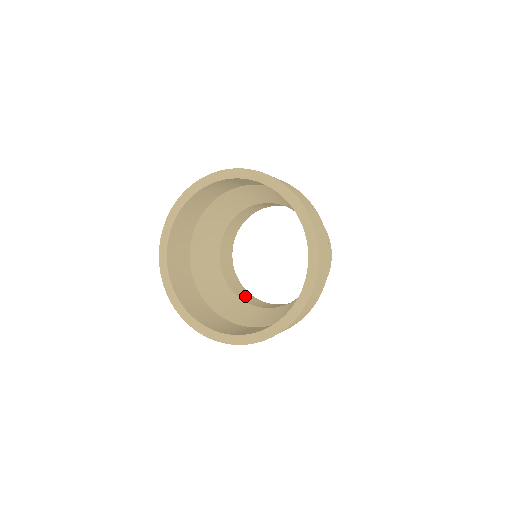
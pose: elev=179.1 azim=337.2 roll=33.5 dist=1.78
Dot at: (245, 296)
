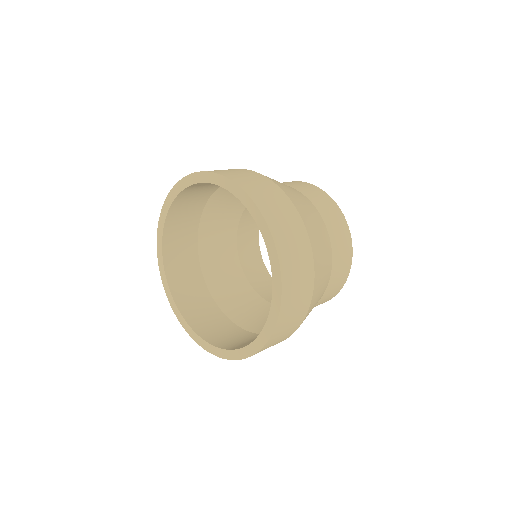
Dot at: (254, 269)
